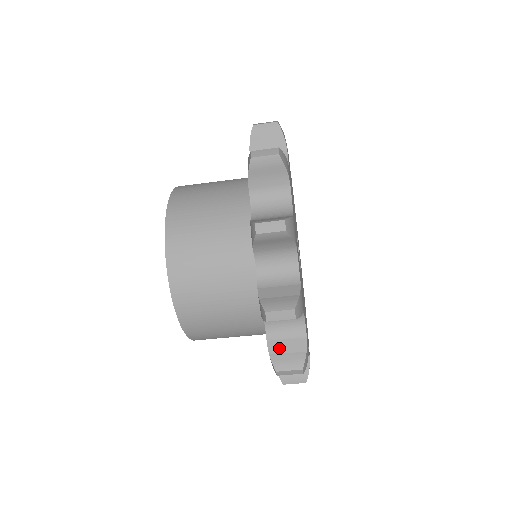
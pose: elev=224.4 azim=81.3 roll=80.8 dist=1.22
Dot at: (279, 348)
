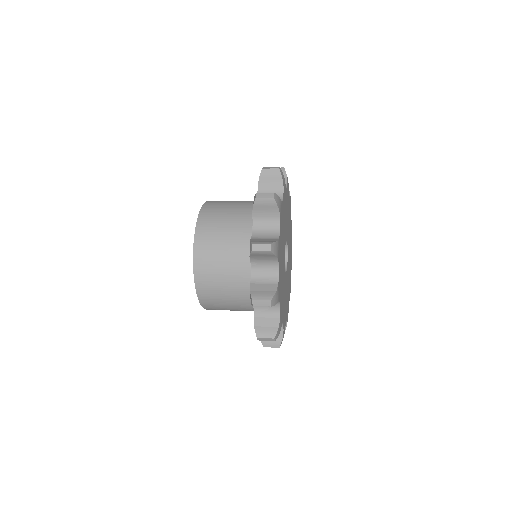
Dot at: occluded
